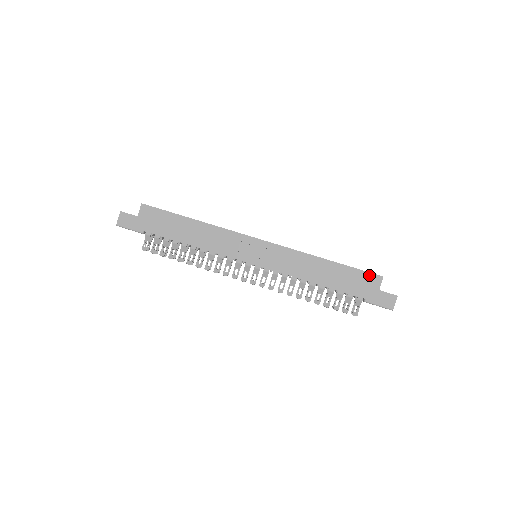
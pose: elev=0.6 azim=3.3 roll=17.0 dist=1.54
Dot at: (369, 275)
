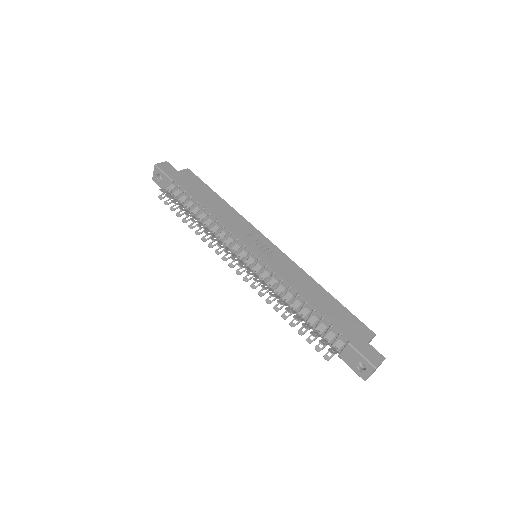
Dot at: (362, 325)
